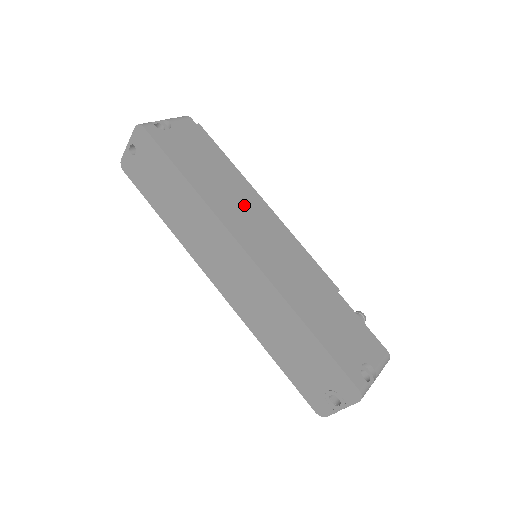
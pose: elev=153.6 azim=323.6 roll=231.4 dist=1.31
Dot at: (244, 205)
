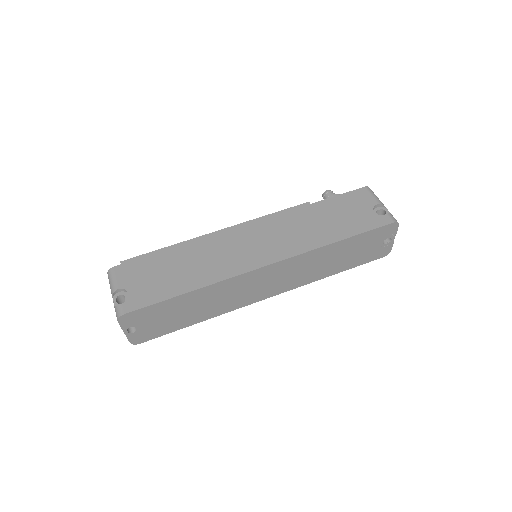
Dot at: (219, 251)
